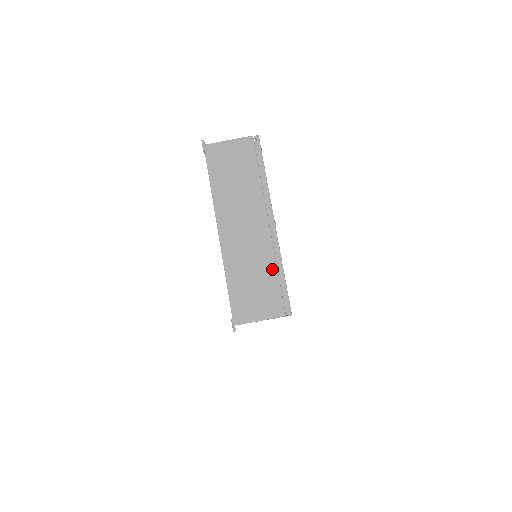
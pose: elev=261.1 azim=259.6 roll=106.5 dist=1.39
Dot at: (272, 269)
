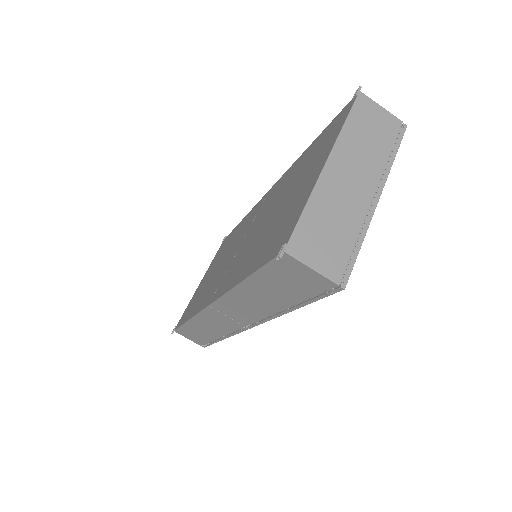
Dot at: (353, 233)
